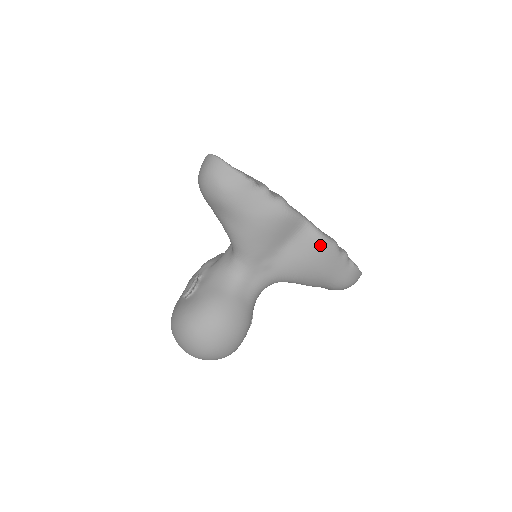
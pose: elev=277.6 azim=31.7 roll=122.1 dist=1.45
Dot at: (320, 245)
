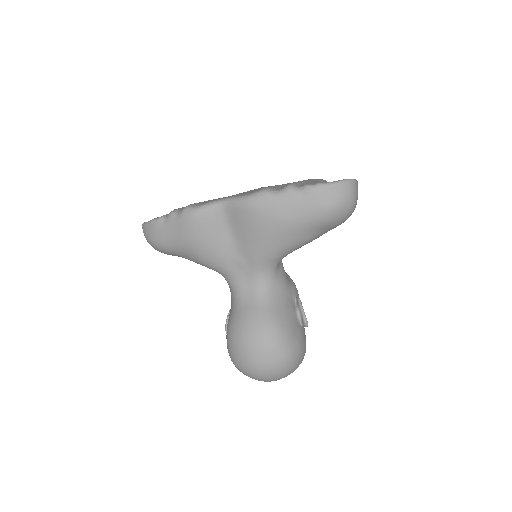
Dot at: (246, 208)
